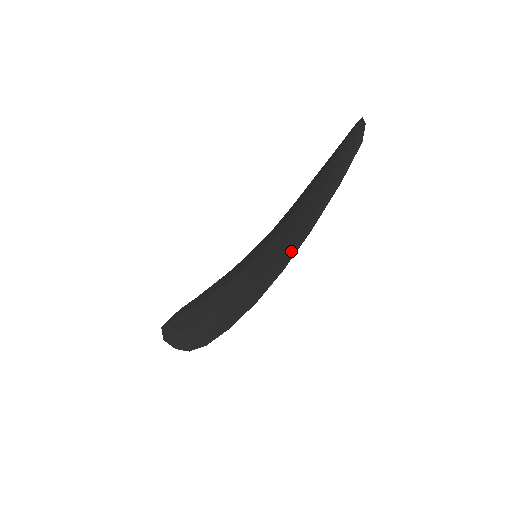
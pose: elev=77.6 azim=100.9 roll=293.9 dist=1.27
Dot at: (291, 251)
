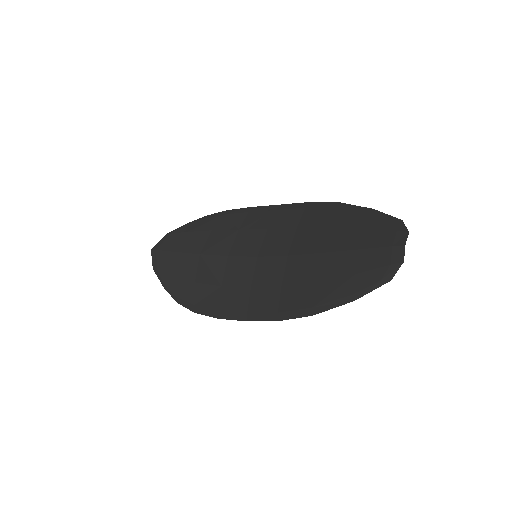
Dot at: (290, 311)
